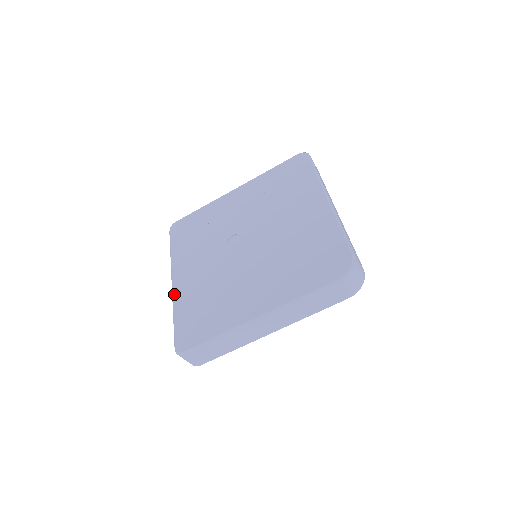
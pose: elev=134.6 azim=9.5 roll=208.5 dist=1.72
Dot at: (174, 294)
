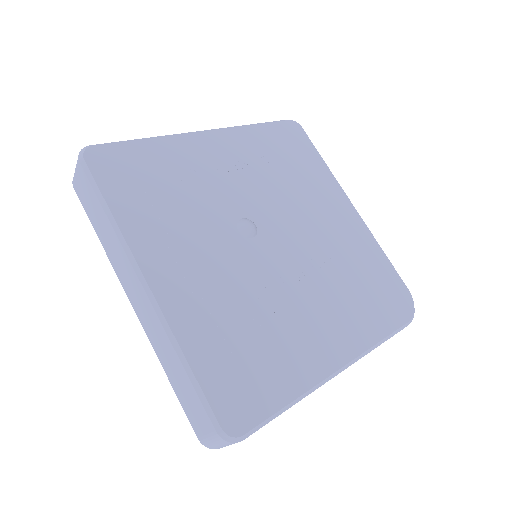
Dot at: (167, 313)
